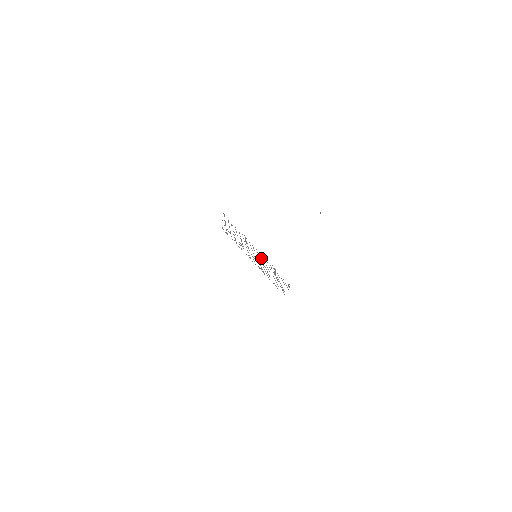
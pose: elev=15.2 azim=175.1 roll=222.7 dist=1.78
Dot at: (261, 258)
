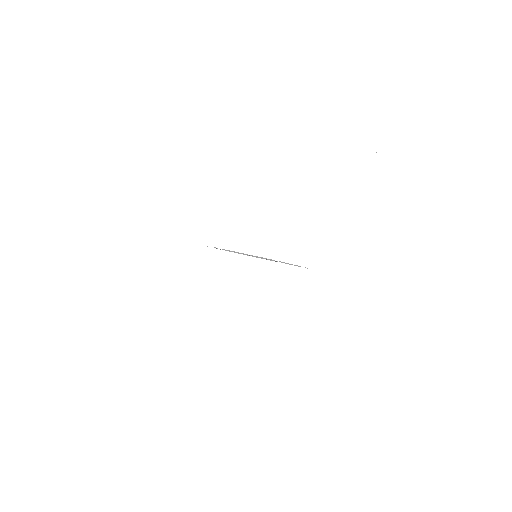
Dot at: occluded
